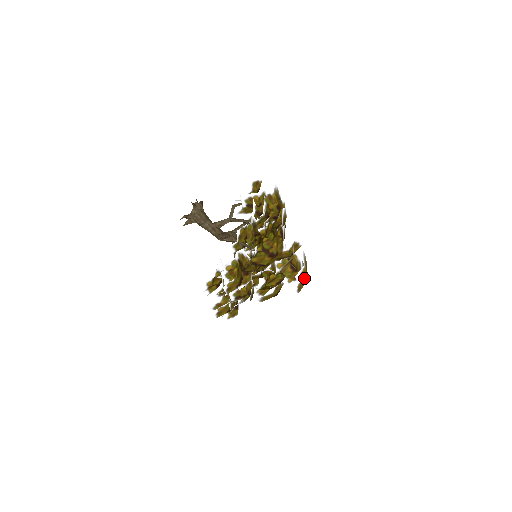
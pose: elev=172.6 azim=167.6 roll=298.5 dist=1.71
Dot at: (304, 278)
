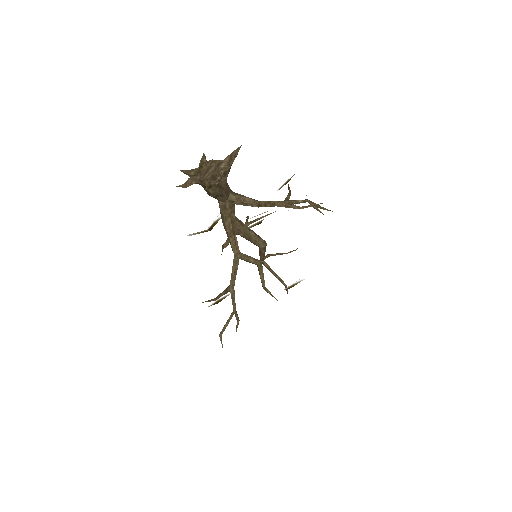
Dot at: occluded
